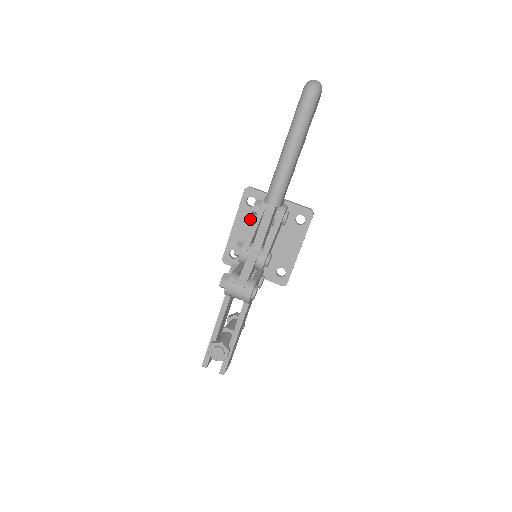
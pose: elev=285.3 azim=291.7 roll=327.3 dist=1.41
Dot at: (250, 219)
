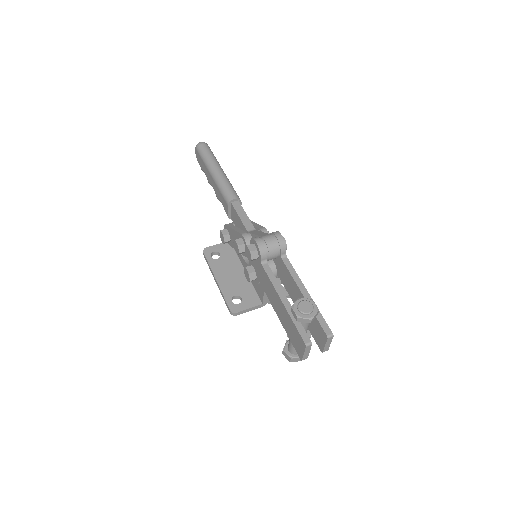
Dot at: (225, 266)
